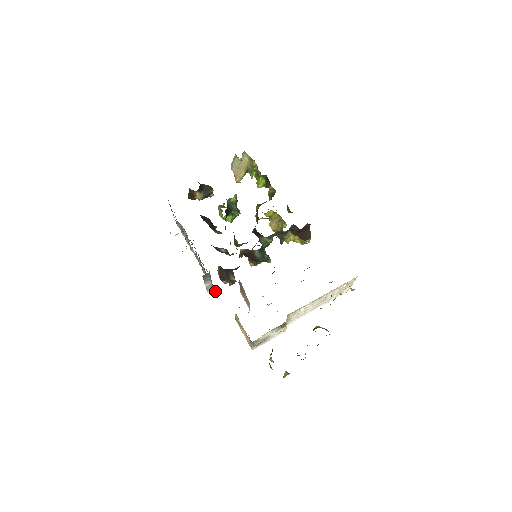
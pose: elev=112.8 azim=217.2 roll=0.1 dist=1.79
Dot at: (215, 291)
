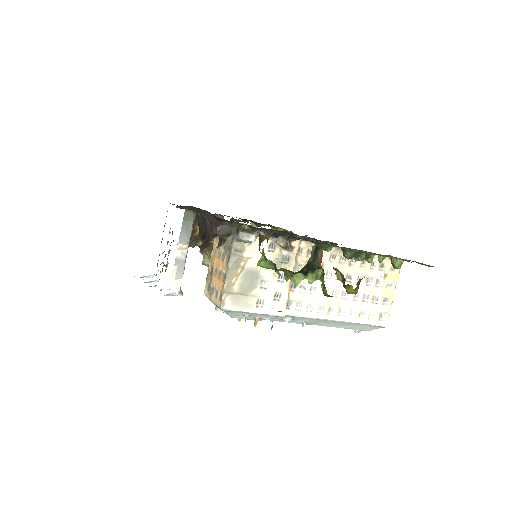
Dot at: (181, 293)
